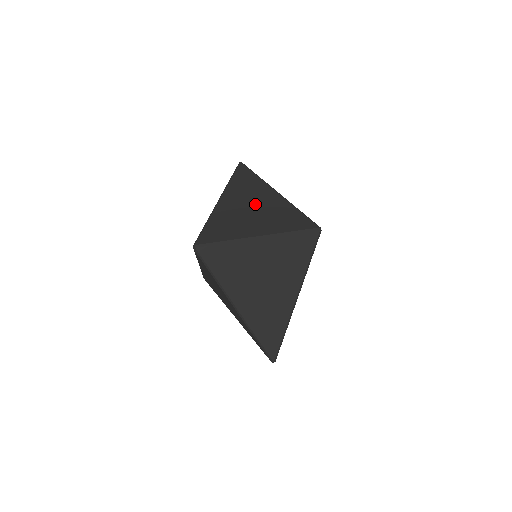
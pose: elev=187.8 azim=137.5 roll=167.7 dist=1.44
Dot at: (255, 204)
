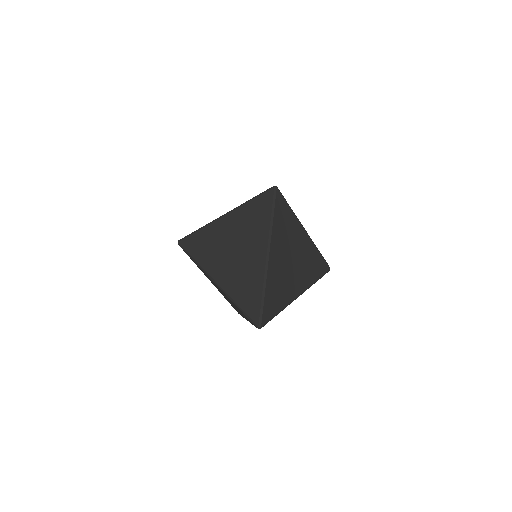
Dot at: occluded
